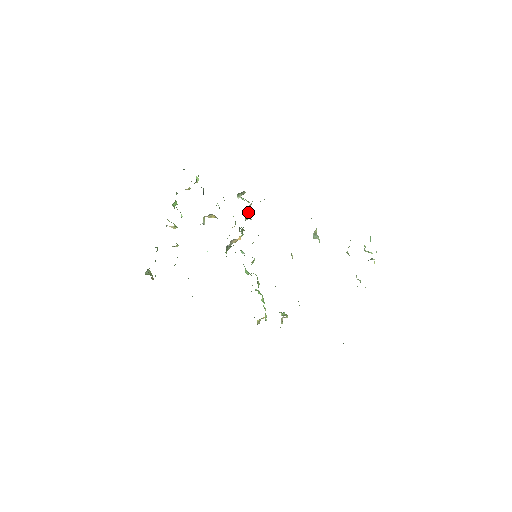
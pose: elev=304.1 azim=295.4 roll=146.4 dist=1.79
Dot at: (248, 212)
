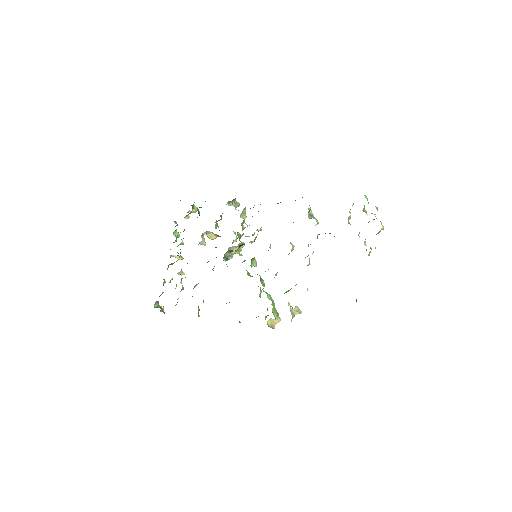
Dot at: (243, 218)
